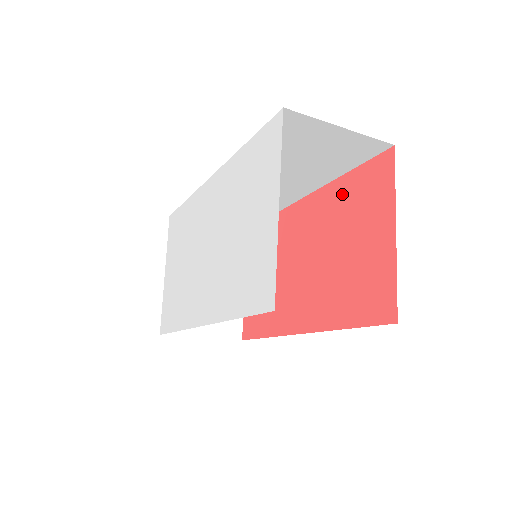
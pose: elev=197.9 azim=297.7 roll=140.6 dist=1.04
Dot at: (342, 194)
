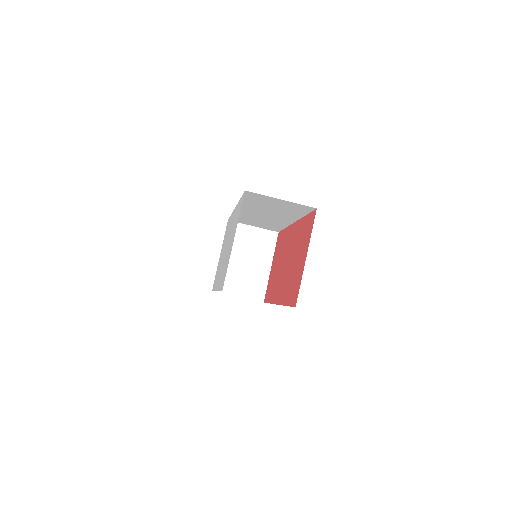
Dot at: (302, 228)
